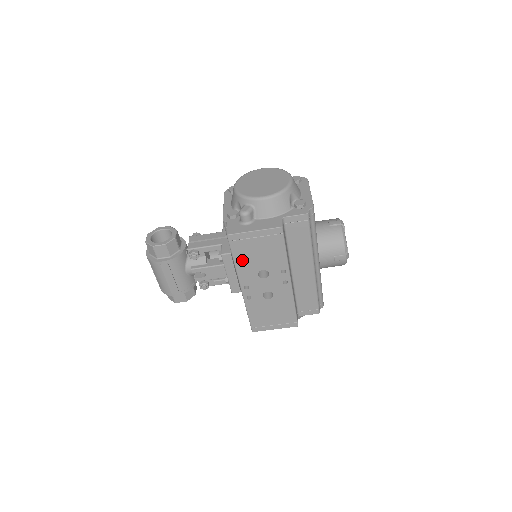
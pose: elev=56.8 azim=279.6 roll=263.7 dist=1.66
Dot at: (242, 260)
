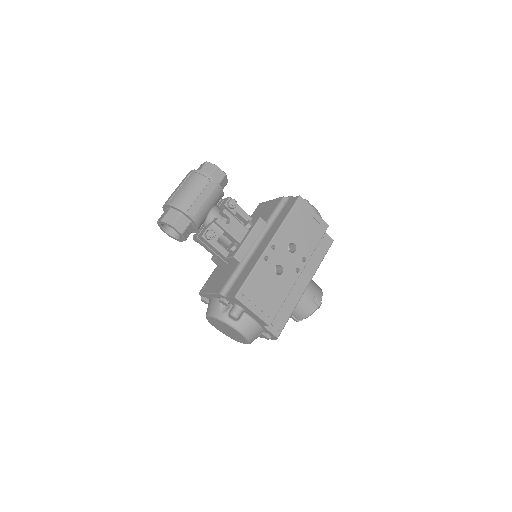
Dot at: (291, 222)
